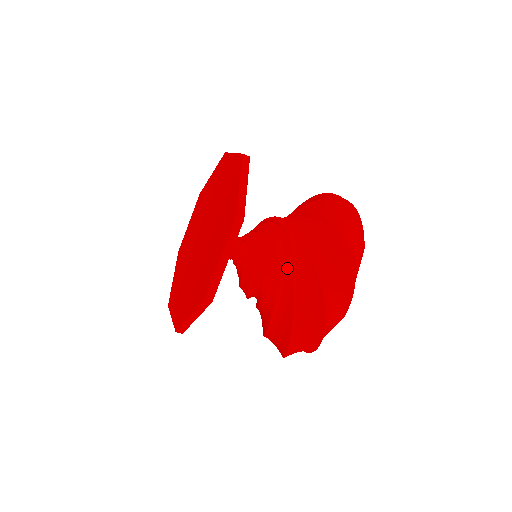
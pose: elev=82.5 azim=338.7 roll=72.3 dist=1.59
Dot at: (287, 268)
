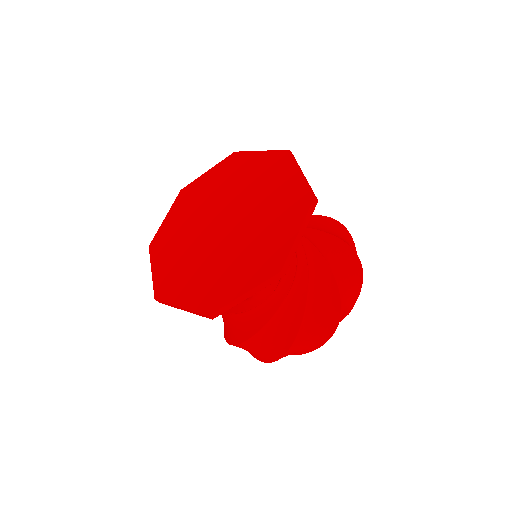
Dot at: occluded
